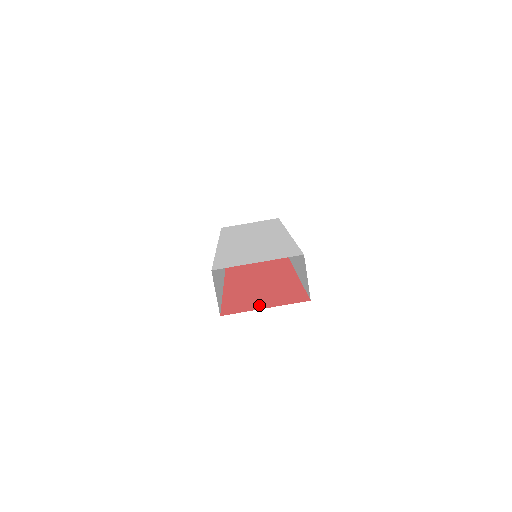
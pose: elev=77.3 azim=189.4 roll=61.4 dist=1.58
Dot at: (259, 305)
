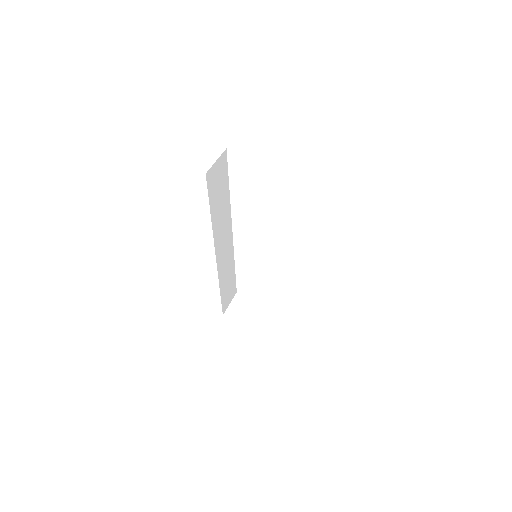
Dot at: occluded
